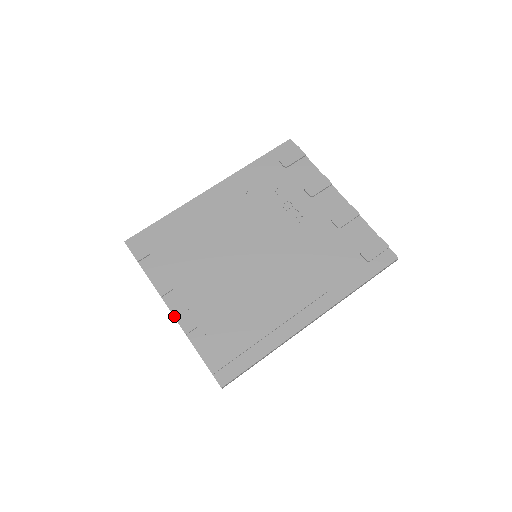
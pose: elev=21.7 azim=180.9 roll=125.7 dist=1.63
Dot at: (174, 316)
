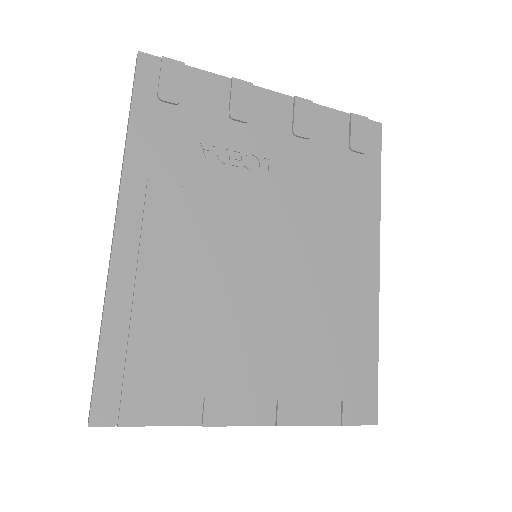
Dot at: (263, 425)
